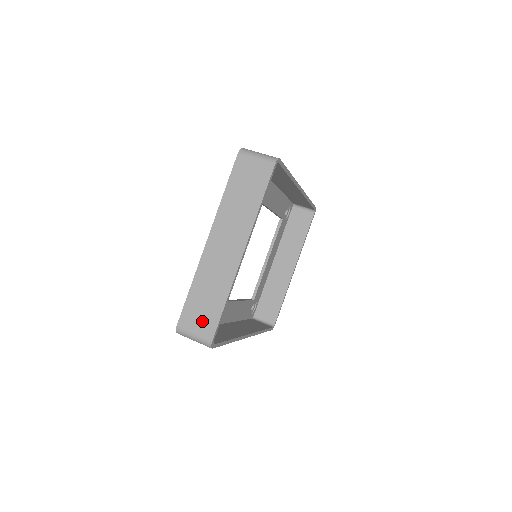
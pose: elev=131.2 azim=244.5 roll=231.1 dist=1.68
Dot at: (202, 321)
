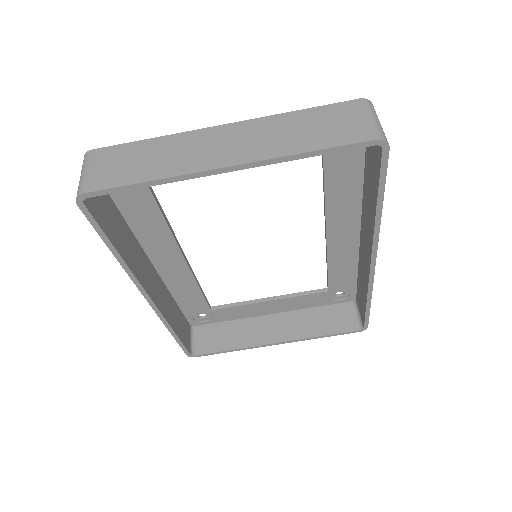
Dot at: (108, 170)
